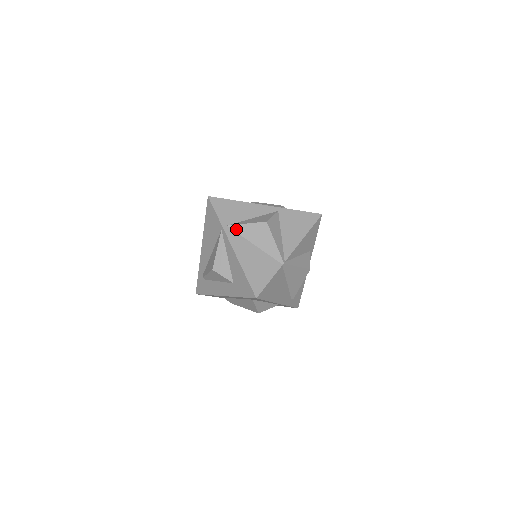
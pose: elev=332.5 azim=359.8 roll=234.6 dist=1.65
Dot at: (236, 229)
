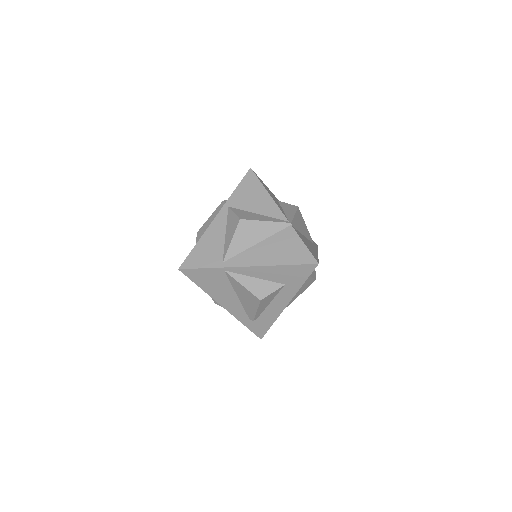
Dot at: (231, 255)
